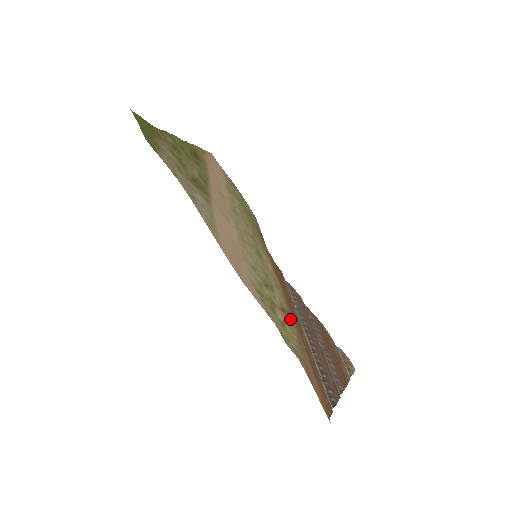
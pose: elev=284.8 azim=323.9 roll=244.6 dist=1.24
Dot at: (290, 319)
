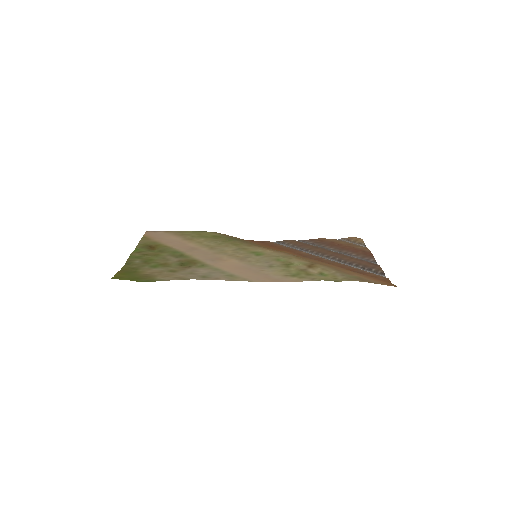
Dot at: (318, 266)
